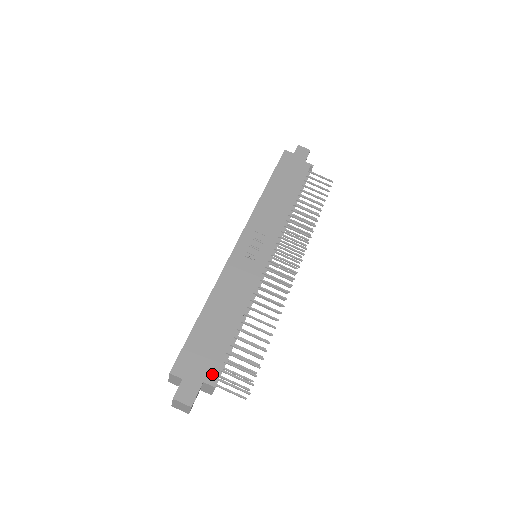
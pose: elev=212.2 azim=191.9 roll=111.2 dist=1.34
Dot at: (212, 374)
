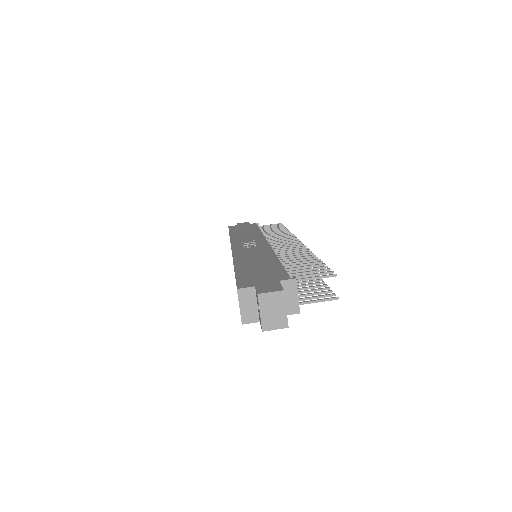
Dot at: (283, 276)
